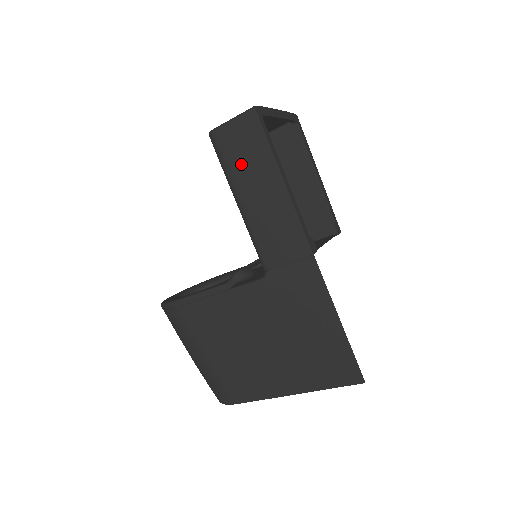
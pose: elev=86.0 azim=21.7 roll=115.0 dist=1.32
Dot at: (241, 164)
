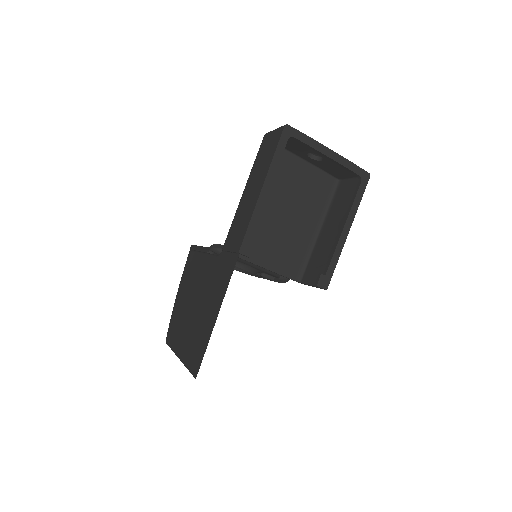
Dot at: (259, 164)
